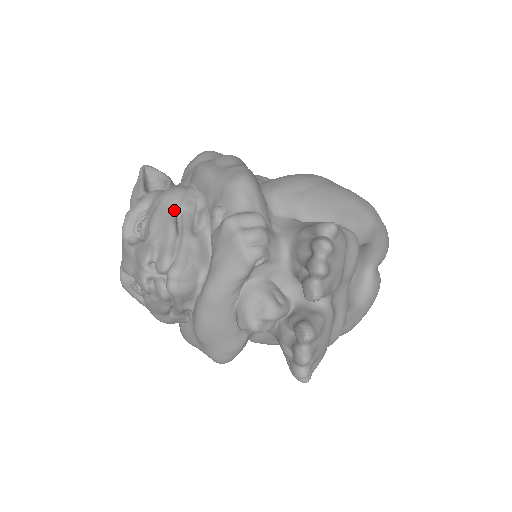
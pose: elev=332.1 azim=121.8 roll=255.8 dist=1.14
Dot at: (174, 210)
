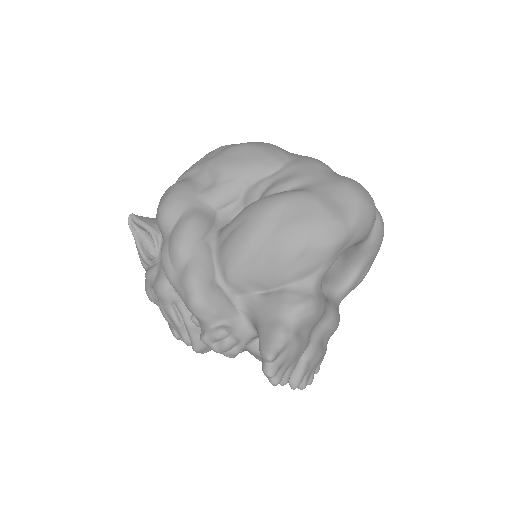
Dot at: (169, 306)
